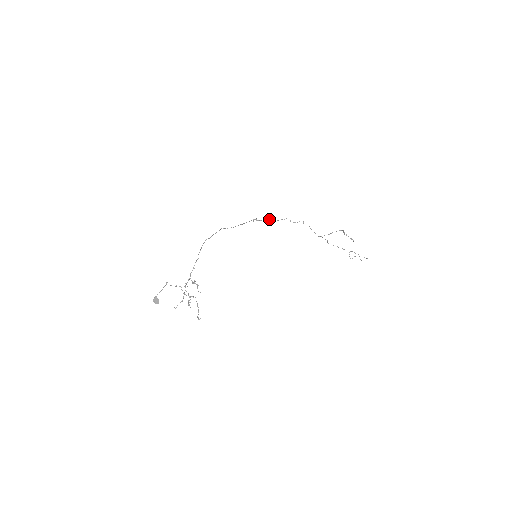
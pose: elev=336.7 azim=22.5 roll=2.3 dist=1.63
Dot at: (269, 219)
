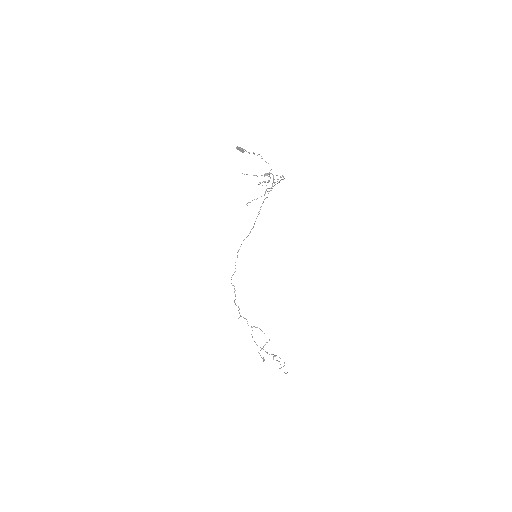
Dot at: (235, 271)
